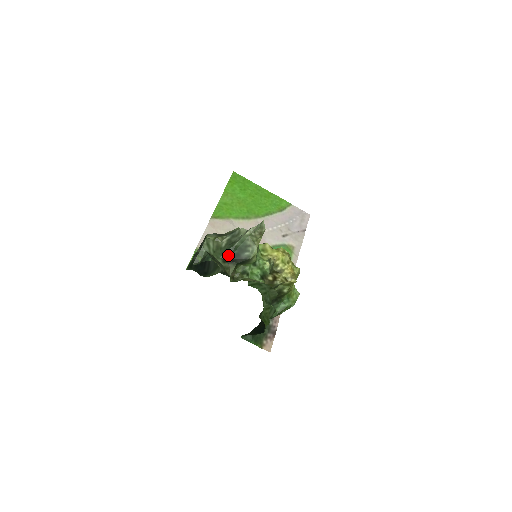
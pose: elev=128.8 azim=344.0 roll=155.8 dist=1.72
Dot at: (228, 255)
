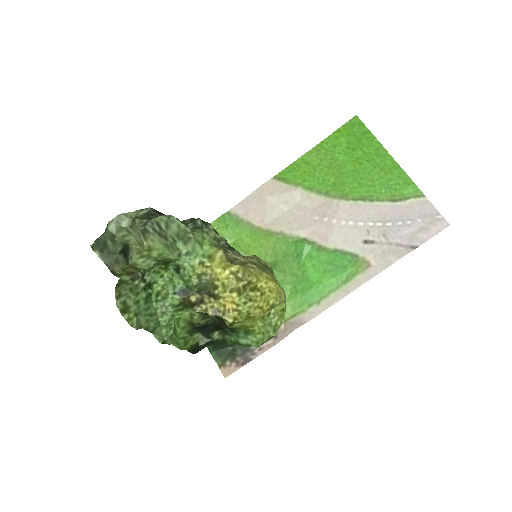
Dot at: (125, 246)
